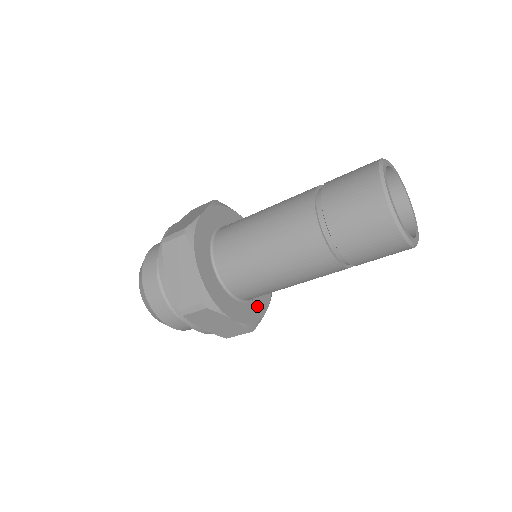
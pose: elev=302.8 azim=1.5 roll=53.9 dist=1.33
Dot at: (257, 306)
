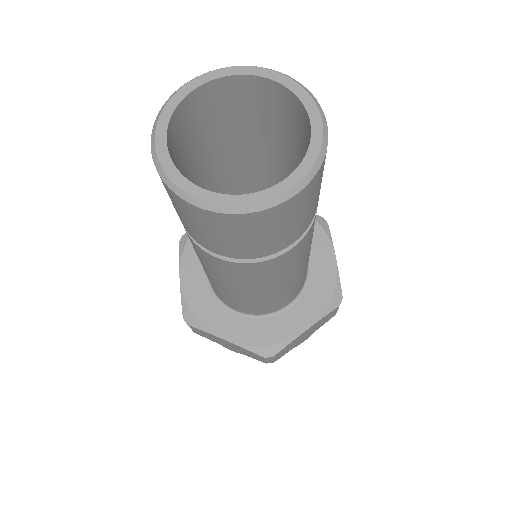
Dot at: (320, 271)
